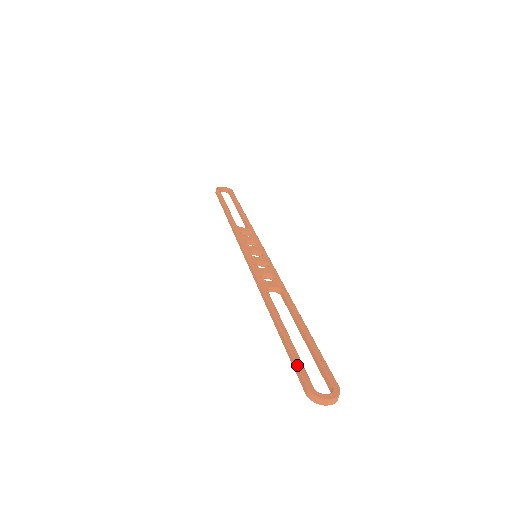
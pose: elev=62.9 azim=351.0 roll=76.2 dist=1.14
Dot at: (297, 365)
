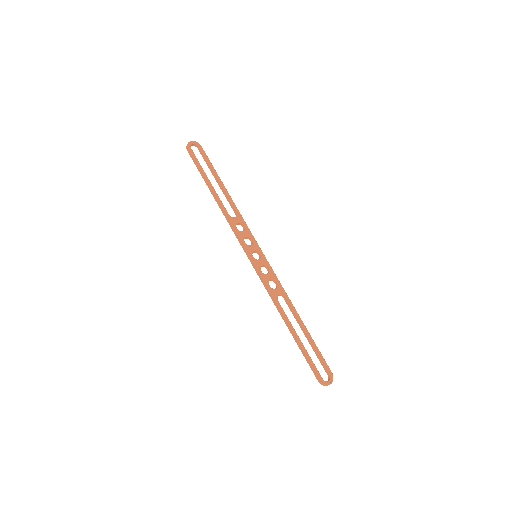
Dot at: (312, 366)
